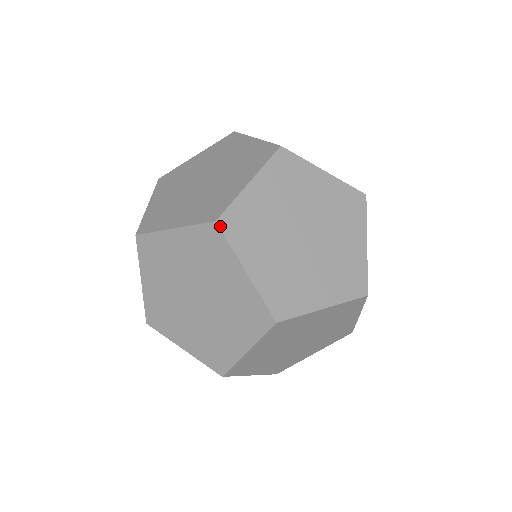
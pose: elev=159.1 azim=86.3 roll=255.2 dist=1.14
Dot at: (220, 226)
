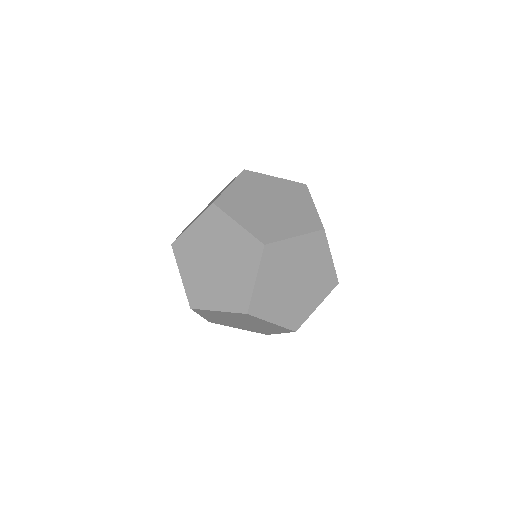
Dot at: (173, 248)
